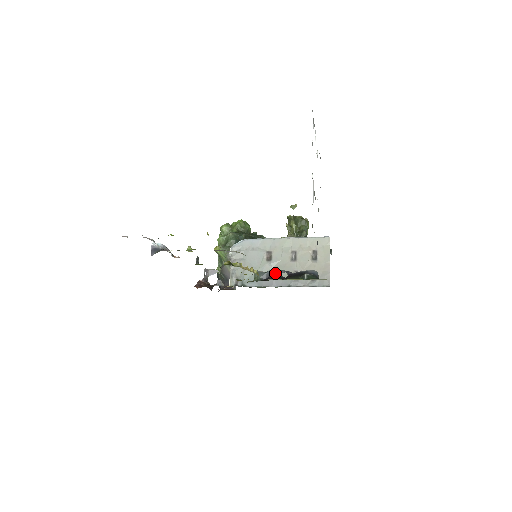
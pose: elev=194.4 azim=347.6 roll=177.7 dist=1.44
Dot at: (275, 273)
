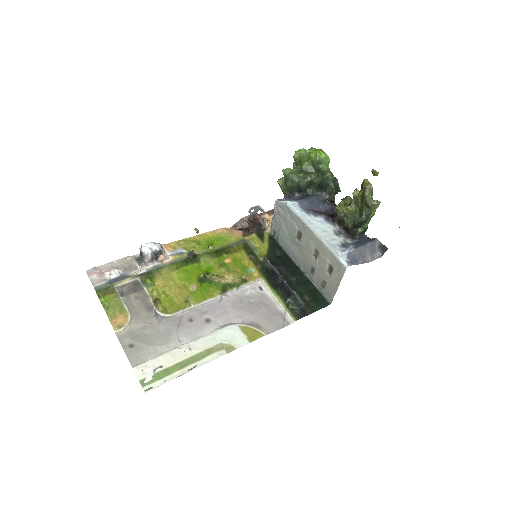
Dot at: (276, 272)
